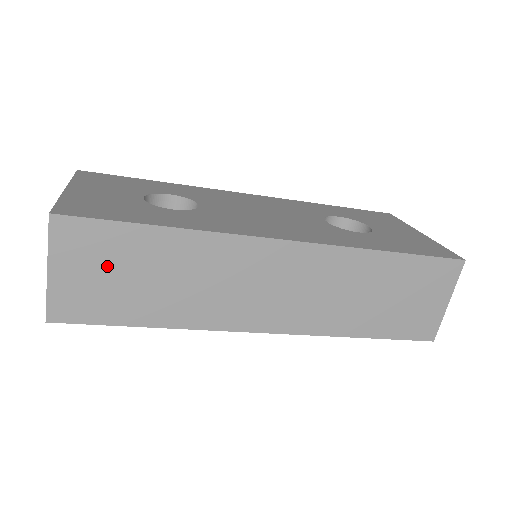
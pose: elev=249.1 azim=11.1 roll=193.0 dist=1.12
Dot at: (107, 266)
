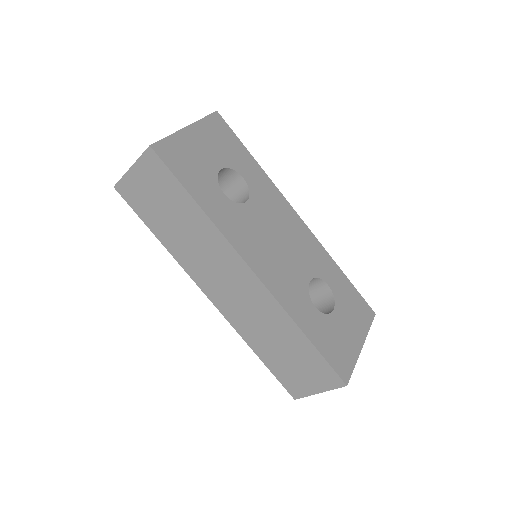
Dot at: (158, 193)
